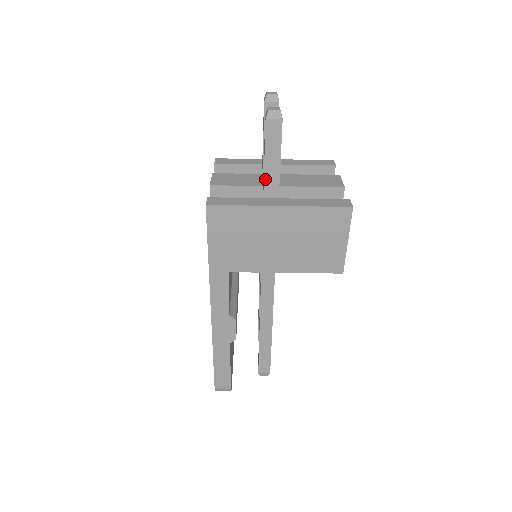
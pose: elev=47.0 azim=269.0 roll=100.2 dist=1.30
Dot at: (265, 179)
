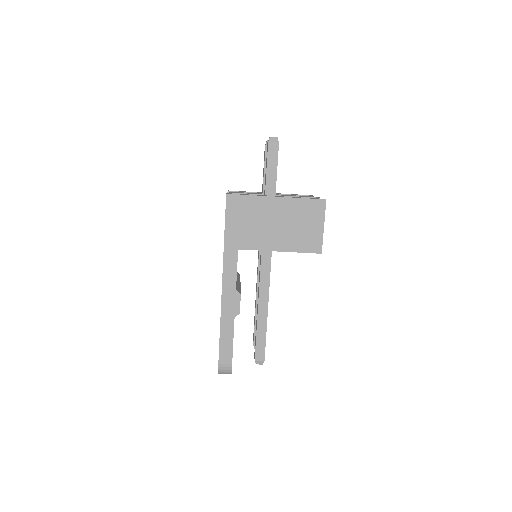
Dot at: (266, 183)
